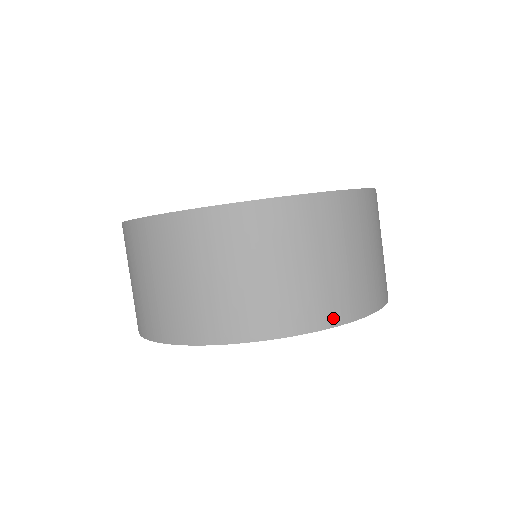
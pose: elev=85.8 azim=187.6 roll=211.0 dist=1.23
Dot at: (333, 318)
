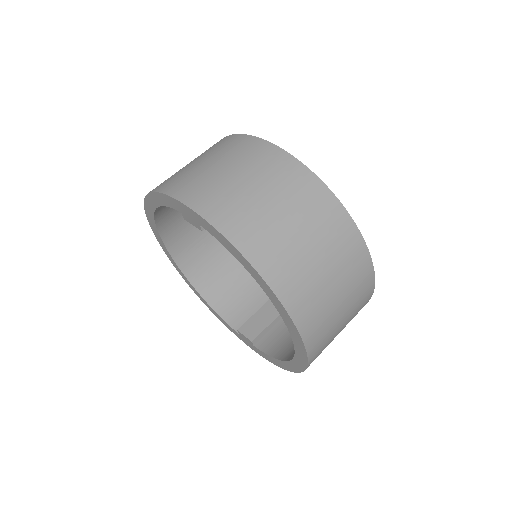
Dot at: (180, 194)
